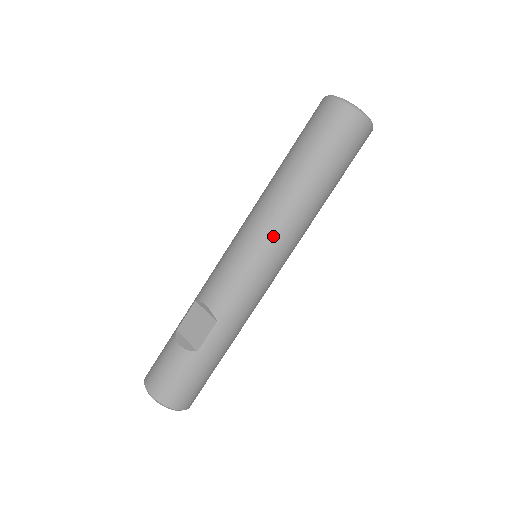
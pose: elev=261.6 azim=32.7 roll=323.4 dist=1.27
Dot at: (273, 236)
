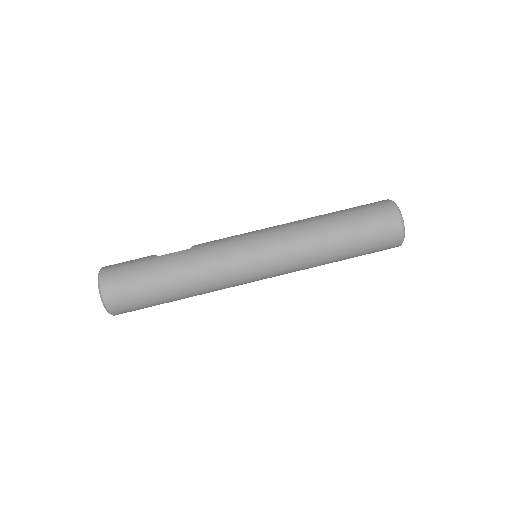
Dot at: (276, 228)
